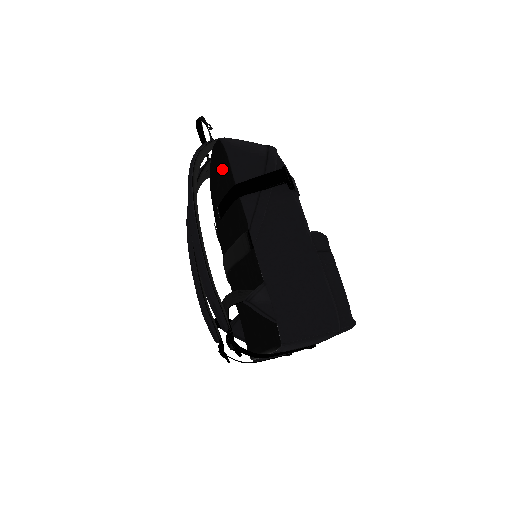
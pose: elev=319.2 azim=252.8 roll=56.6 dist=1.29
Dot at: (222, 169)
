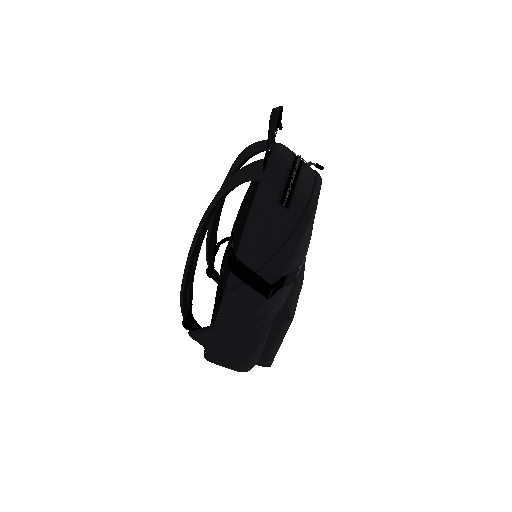
Dot at: (240, 222)
